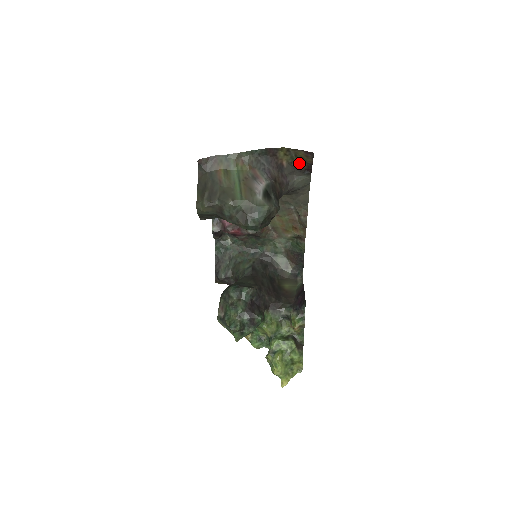
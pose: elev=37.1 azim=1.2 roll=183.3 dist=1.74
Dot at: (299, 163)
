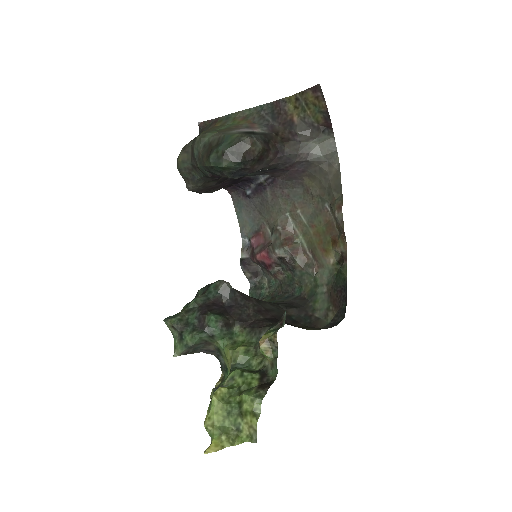
Dot at: (314, 116)
